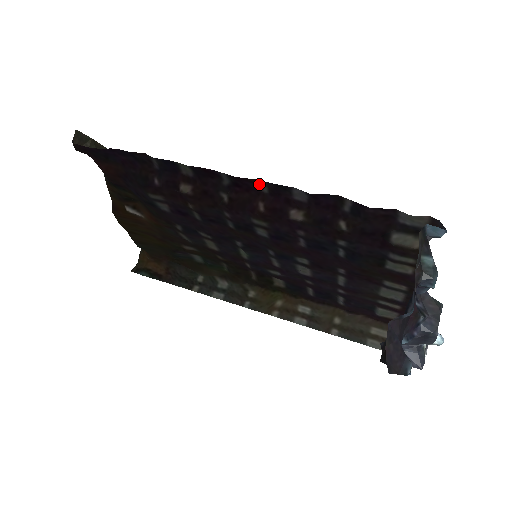
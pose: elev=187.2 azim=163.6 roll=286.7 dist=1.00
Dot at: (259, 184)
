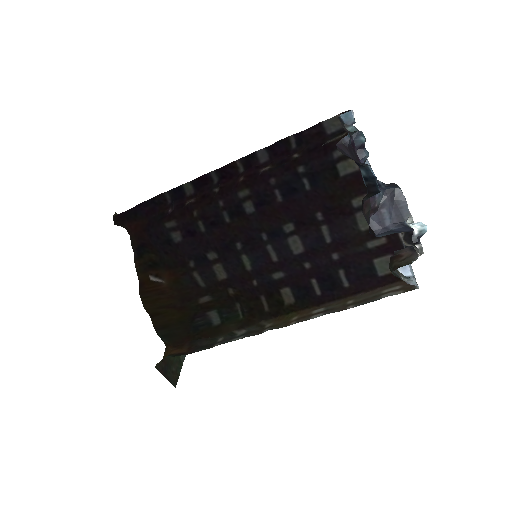
Dot at: (237, 168)
